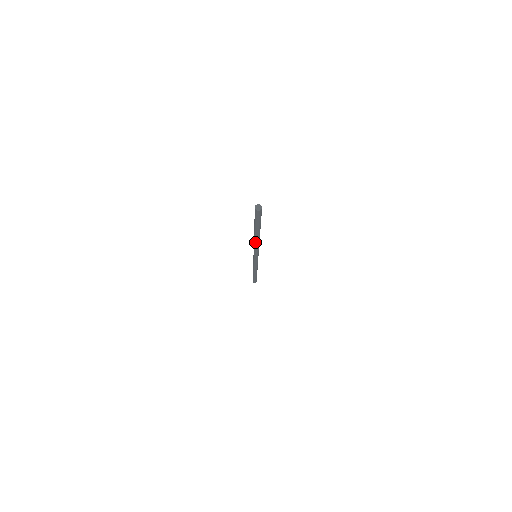
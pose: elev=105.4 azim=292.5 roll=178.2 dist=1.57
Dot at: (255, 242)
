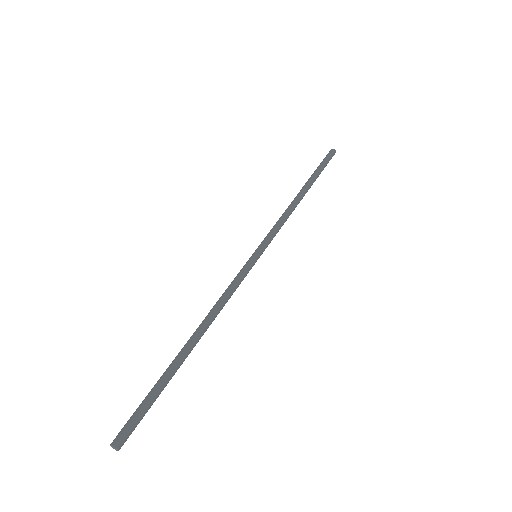
Dot at: (205, 319)
